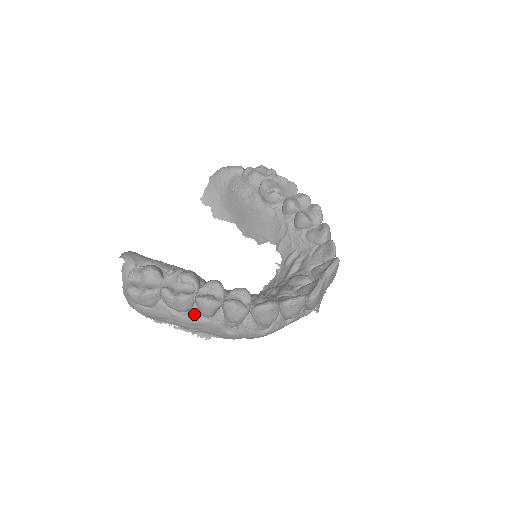
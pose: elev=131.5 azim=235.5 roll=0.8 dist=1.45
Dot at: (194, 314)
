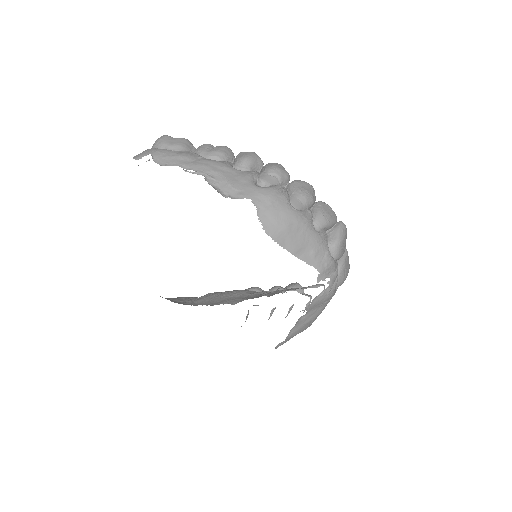
Dot at: (227, 162)
